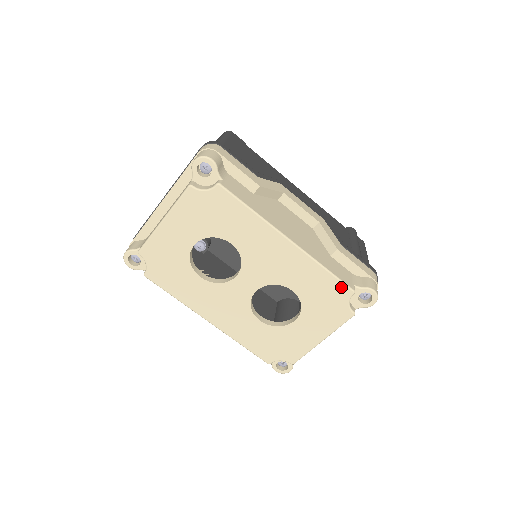
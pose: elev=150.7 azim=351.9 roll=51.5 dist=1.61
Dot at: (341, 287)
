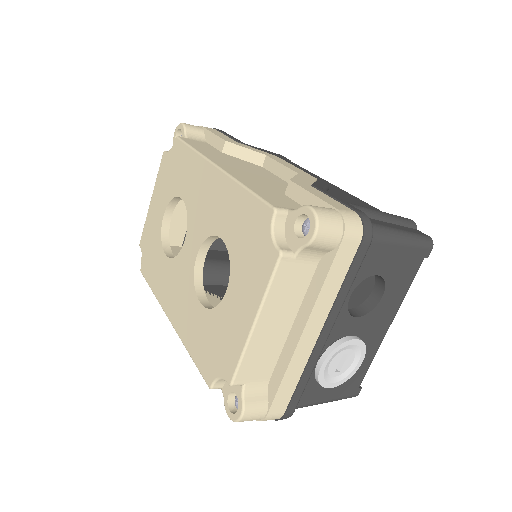
Dot at: (261, 208)
